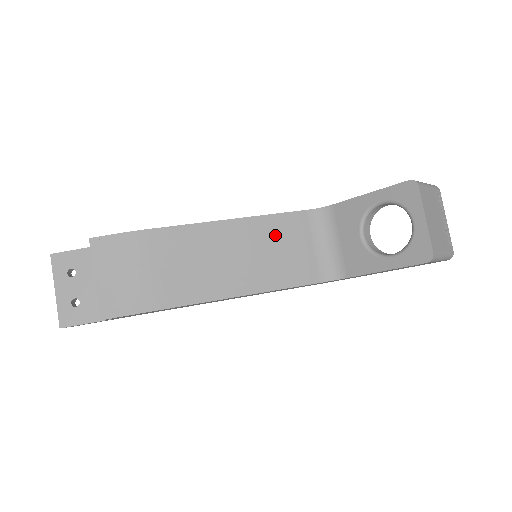
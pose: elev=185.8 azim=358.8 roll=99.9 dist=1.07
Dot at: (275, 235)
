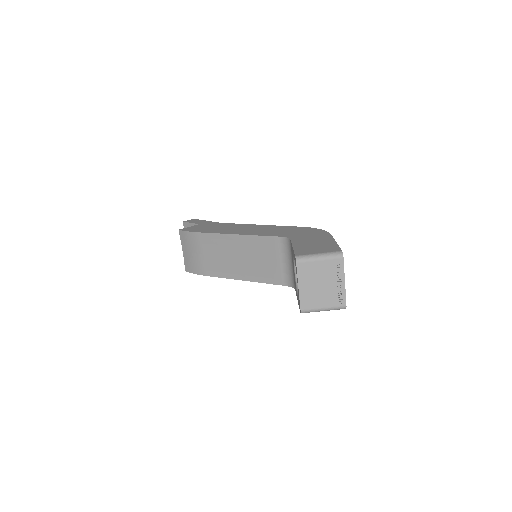
Dot at: (260, 249)
